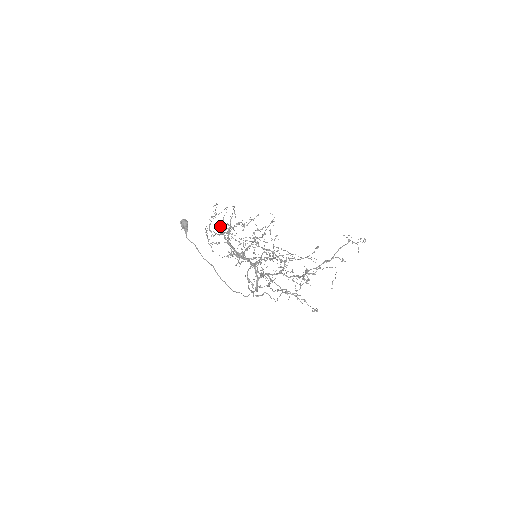
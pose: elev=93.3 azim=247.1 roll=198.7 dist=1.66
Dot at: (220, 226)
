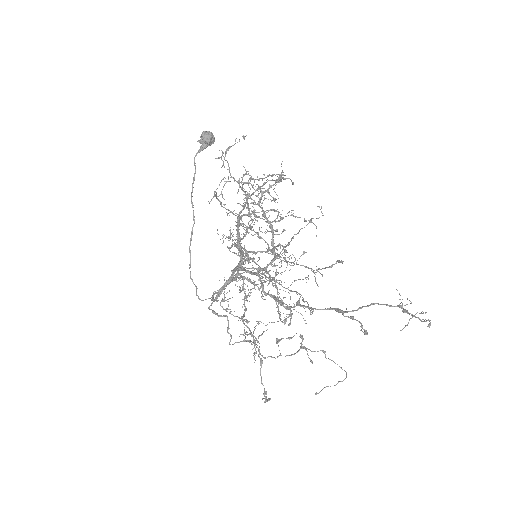
Dot at: occluded
